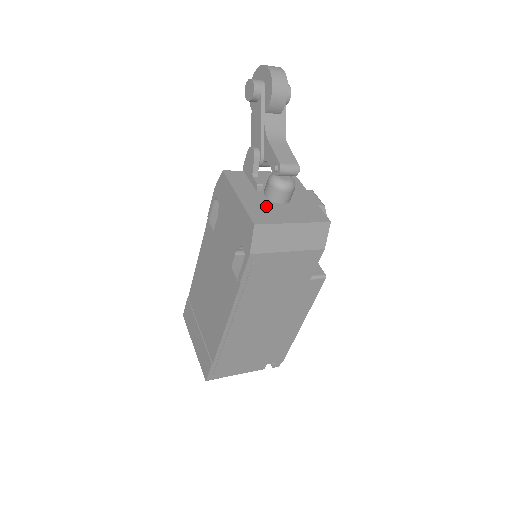
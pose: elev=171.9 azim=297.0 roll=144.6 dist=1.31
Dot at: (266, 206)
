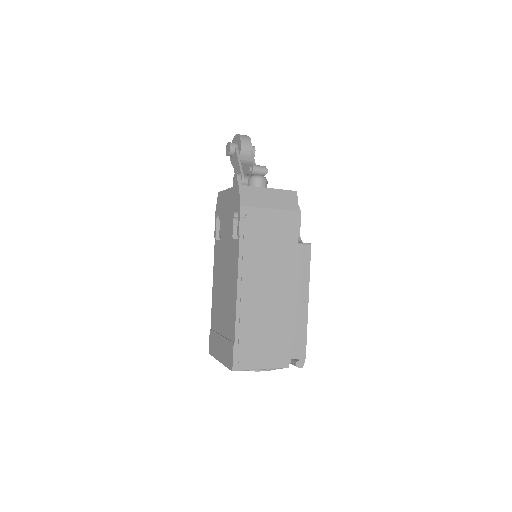
Dot at: occluded
